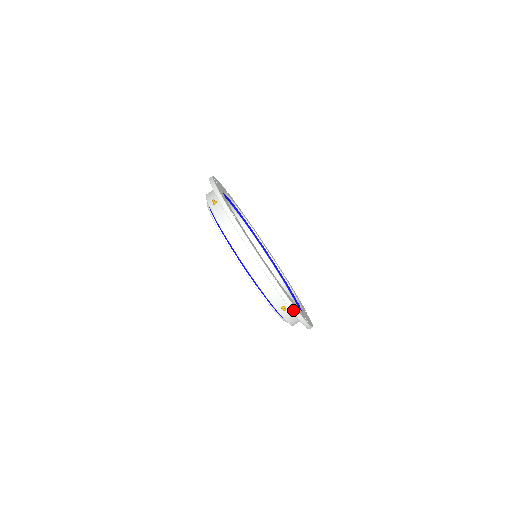
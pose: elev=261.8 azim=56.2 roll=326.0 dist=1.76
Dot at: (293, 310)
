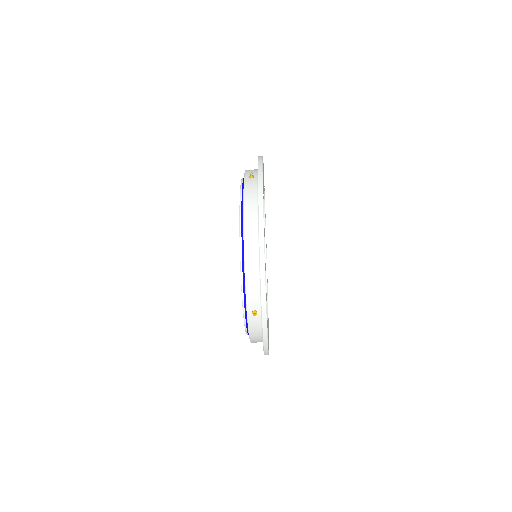
Dot at: (263, 319)
